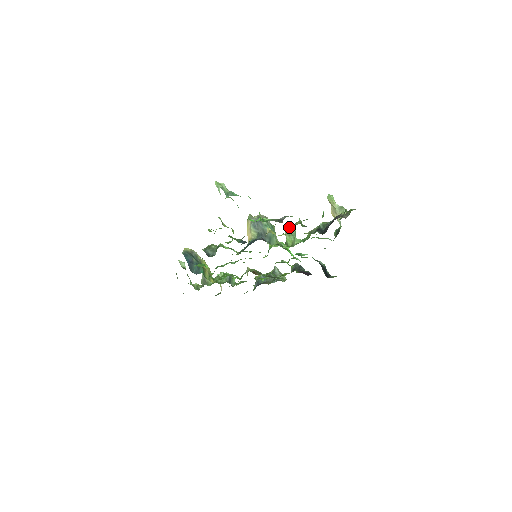
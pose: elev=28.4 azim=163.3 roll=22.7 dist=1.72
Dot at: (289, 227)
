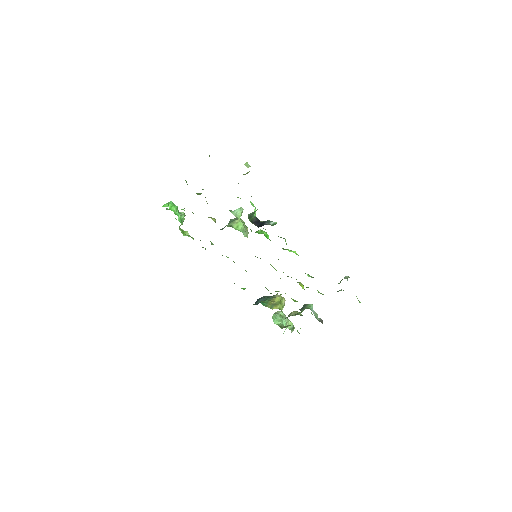
Dot at: occluded
